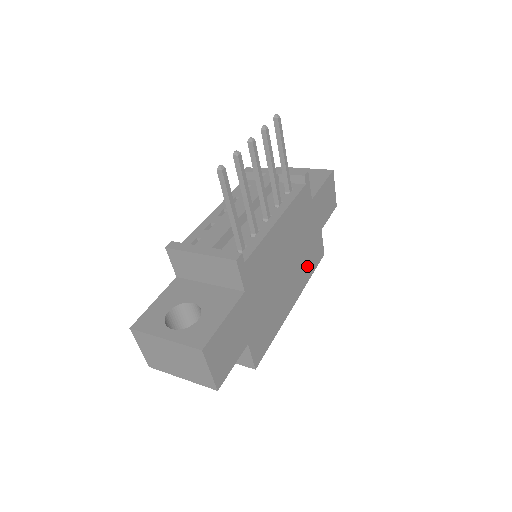
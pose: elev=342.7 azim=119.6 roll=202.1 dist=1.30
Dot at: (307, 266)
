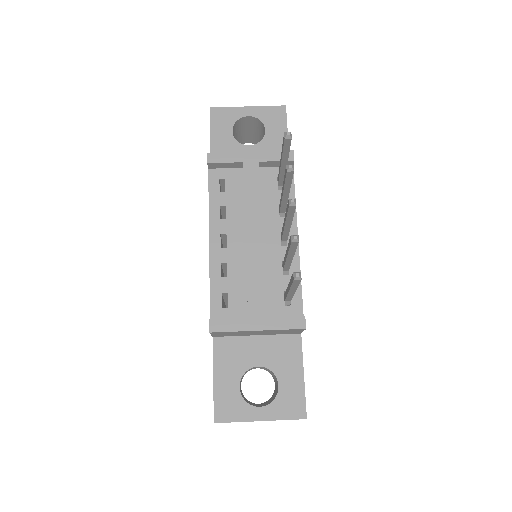
Dot at: occluded
